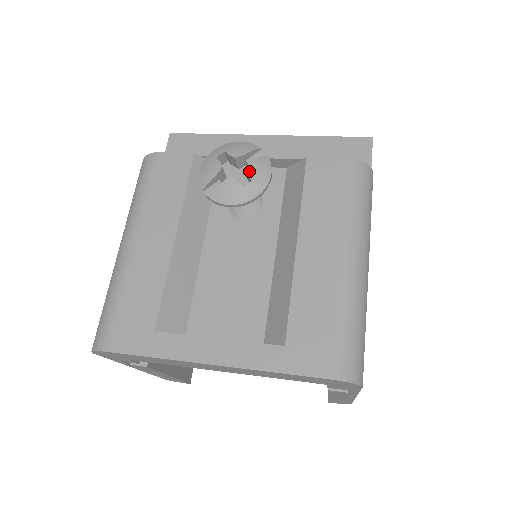
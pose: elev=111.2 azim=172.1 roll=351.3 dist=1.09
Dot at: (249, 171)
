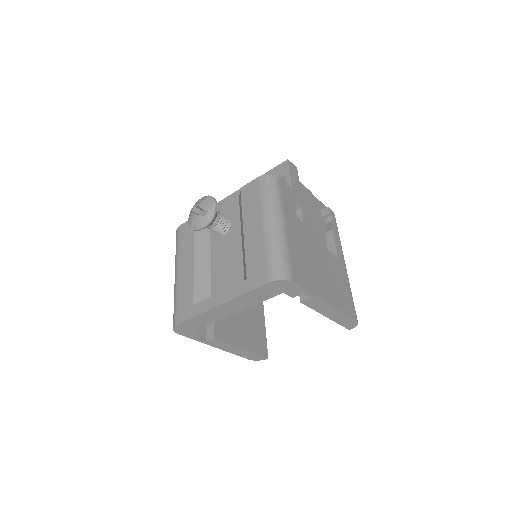
Dot at: (205, 208)
